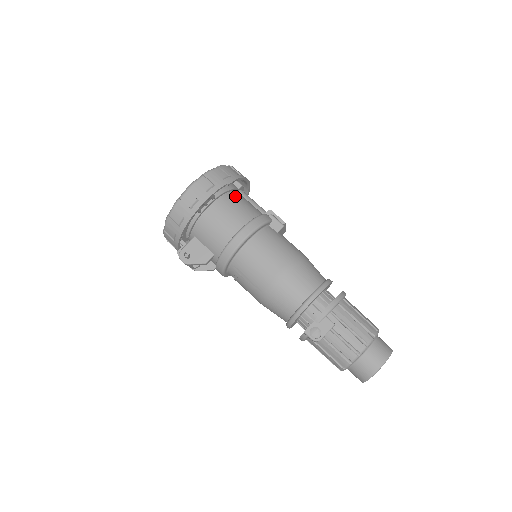
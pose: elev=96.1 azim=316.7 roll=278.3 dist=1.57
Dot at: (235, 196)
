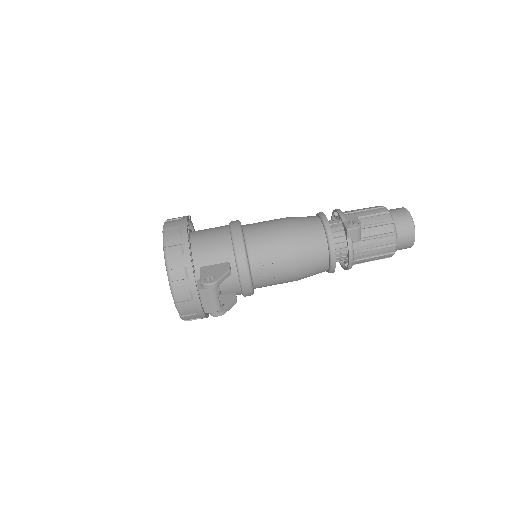
Dot at: occluded
